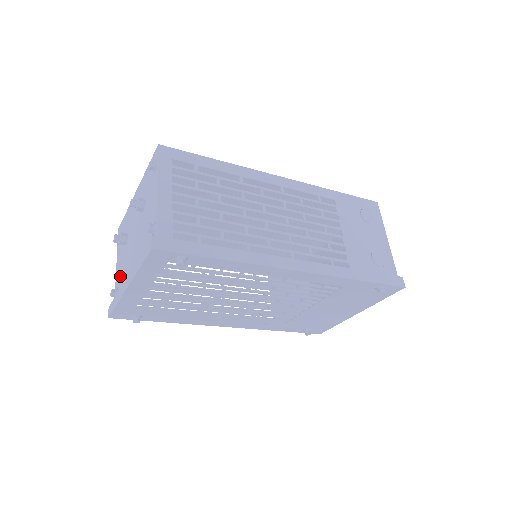
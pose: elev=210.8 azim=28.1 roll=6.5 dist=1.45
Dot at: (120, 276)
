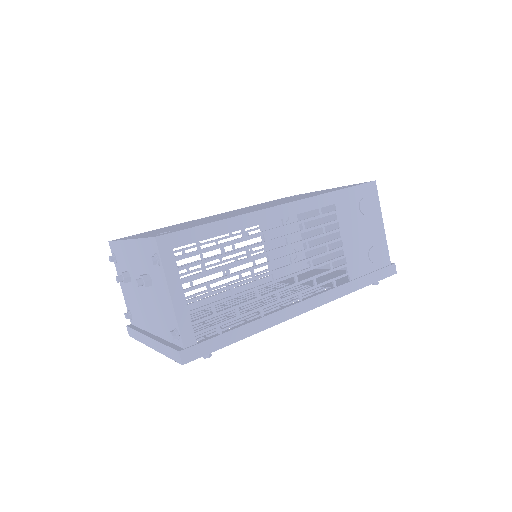
Dot at: (131, 305)
